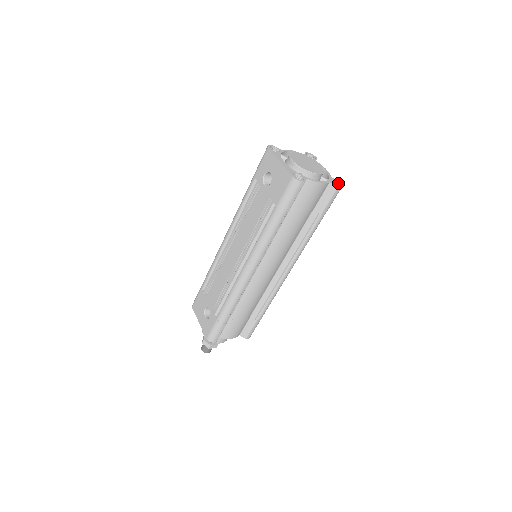
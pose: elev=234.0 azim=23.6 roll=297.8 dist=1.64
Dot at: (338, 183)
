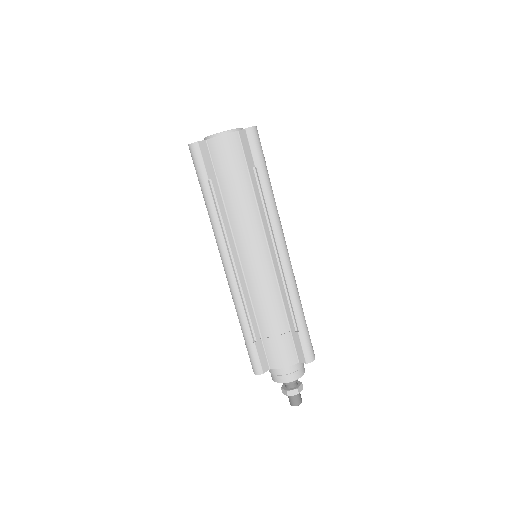
Dot at: occluded
